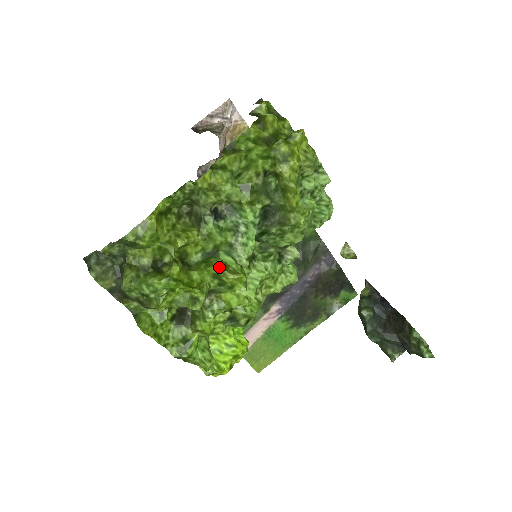
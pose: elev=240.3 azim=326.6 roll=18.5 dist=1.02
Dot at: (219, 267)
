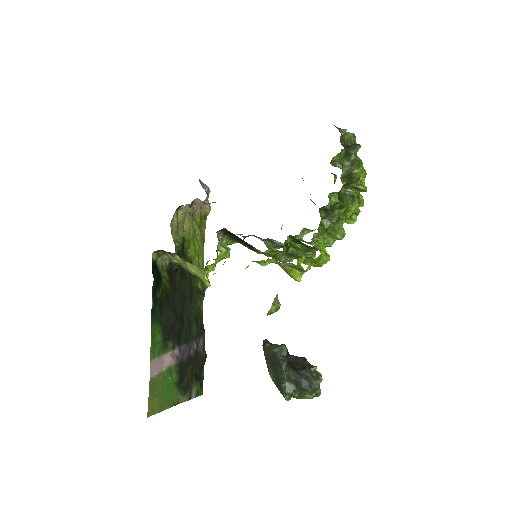
Dot at: occluded
